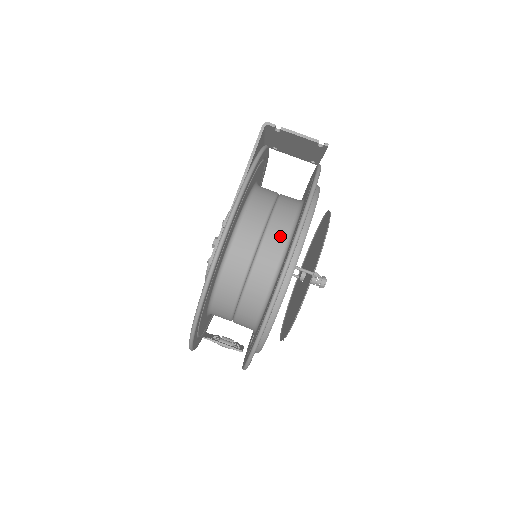
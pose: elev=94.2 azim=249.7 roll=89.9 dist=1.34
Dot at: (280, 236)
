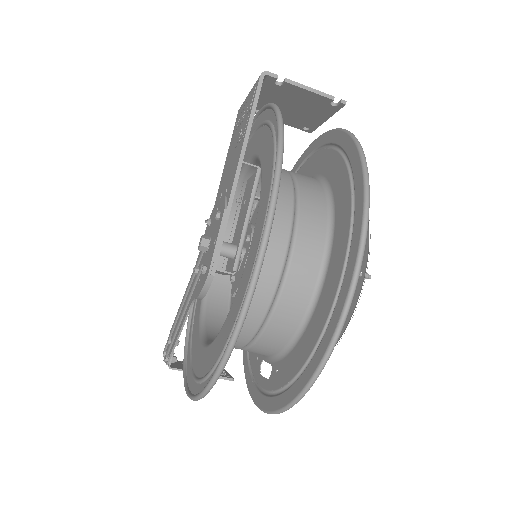
Dot at: (317, 228)
